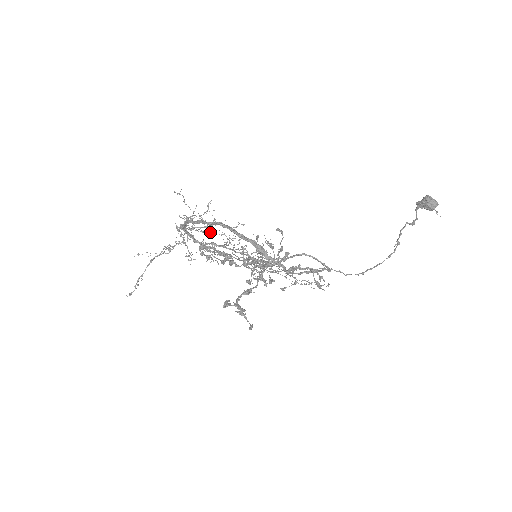
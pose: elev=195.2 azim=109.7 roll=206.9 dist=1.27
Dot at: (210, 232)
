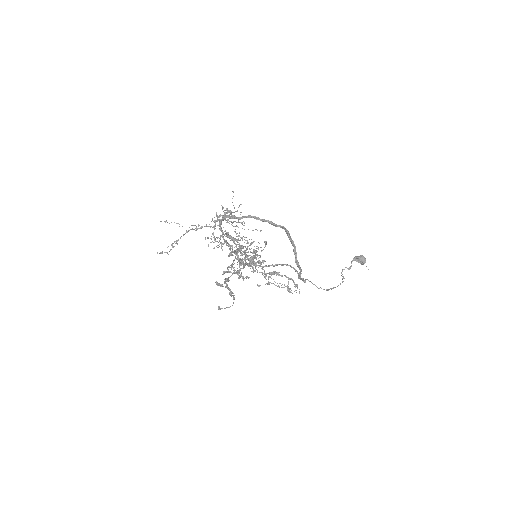
Dot at: occluded
